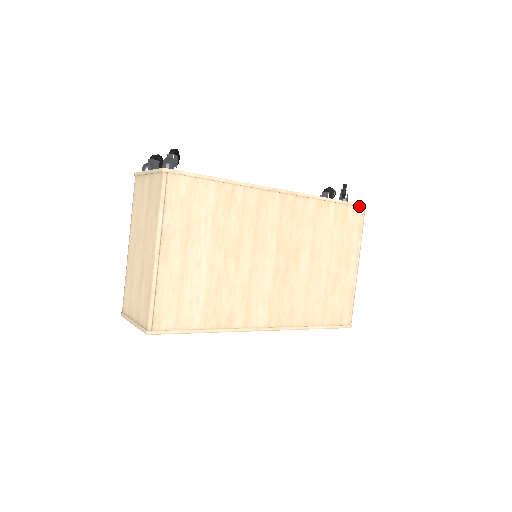
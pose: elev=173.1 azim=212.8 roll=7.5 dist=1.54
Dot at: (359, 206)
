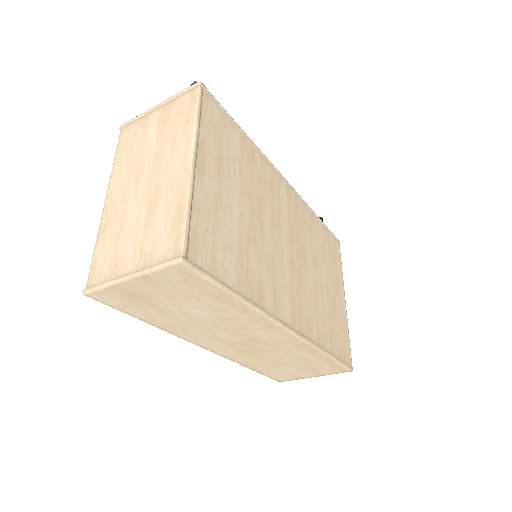
Dot at: (335, 239)
